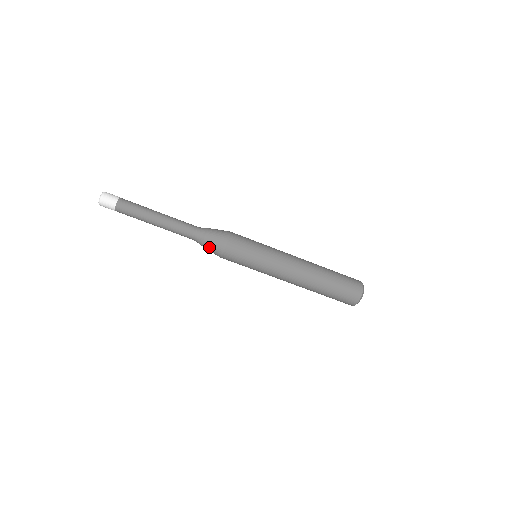
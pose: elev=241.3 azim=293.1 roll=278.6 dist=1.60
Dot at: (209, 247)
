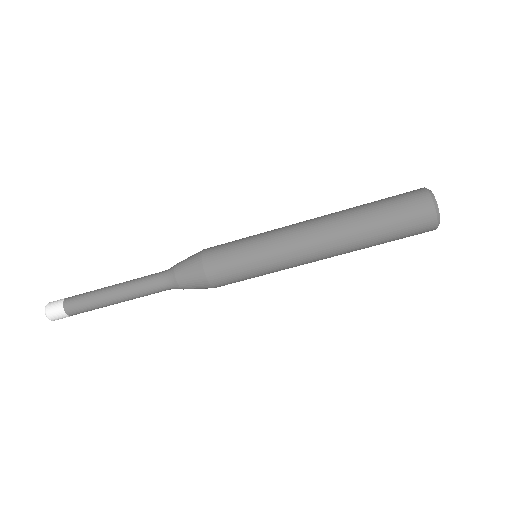
Dot at: occluded
